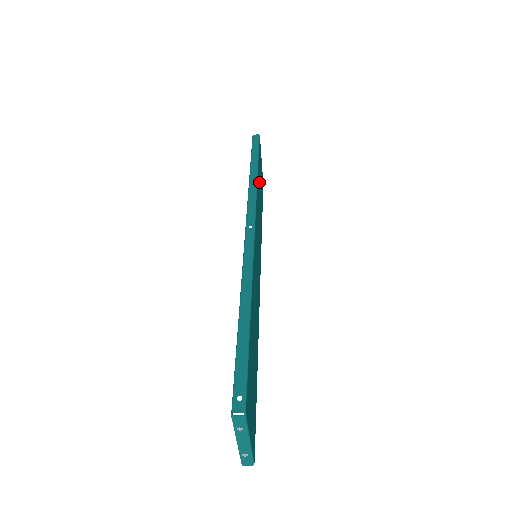
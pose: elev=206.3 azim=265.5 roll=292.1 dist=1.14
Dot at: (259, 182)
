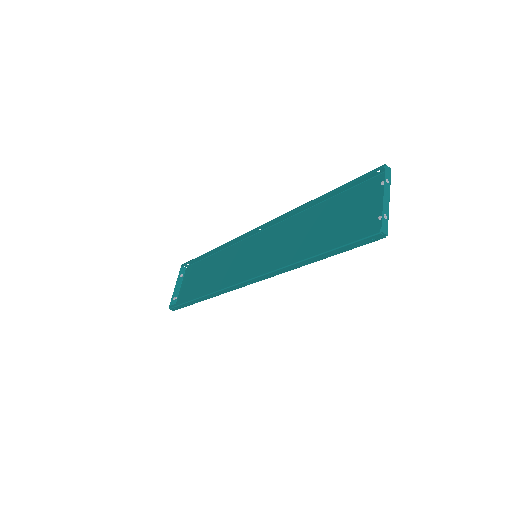
Dot at: (210, 267)
